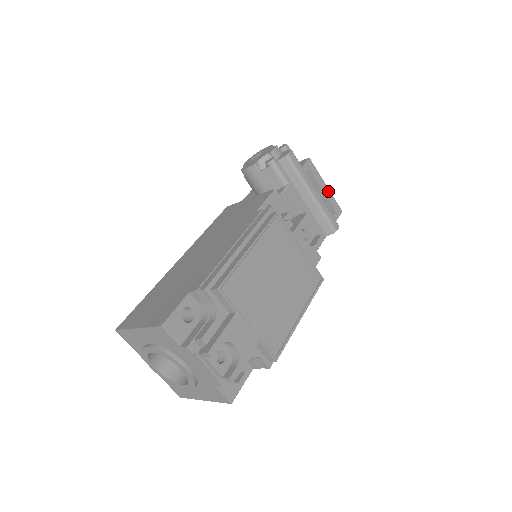
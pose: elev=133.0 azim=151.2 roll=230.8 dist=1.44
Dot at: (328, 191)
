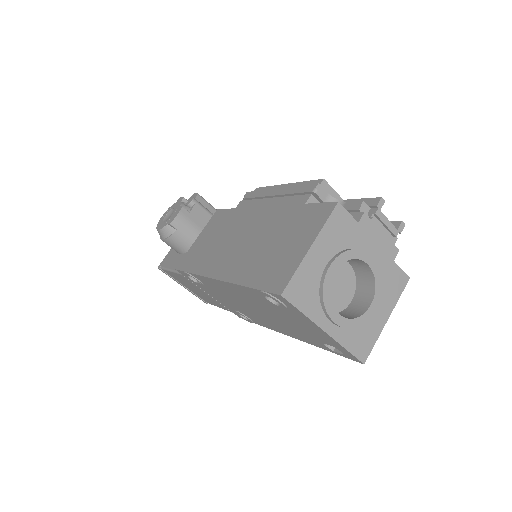
Dot at: occluded
